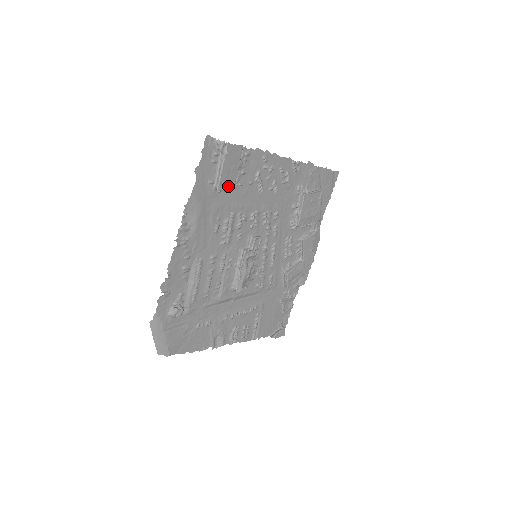
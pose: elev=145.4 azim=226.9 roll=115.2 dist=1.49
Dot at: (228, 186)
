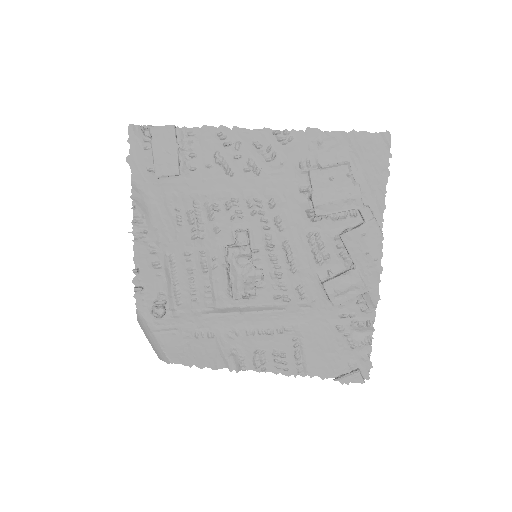
Dot at: (169, 171)
